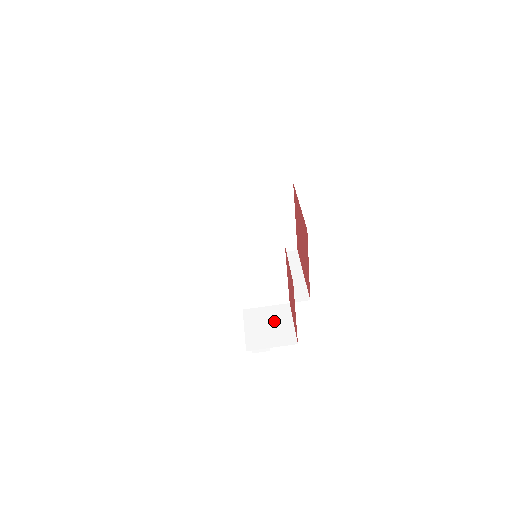
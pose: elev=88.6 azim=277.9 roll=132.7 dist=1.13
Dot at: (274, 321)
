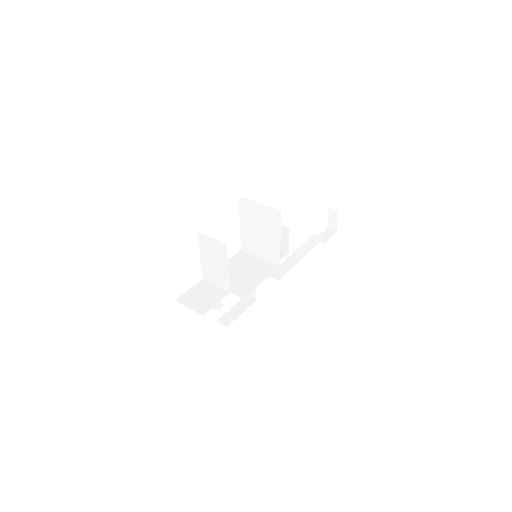
Dot at: (209, 296)
